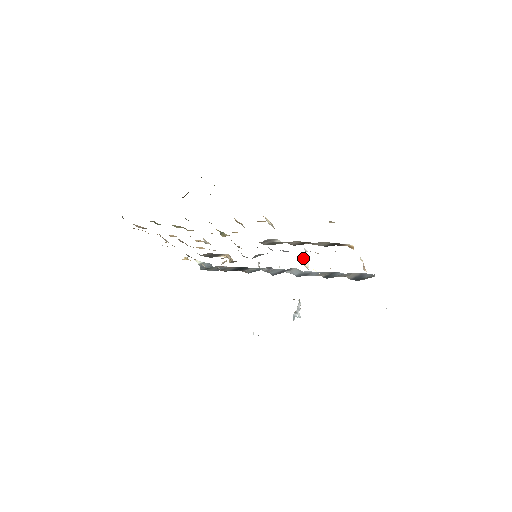
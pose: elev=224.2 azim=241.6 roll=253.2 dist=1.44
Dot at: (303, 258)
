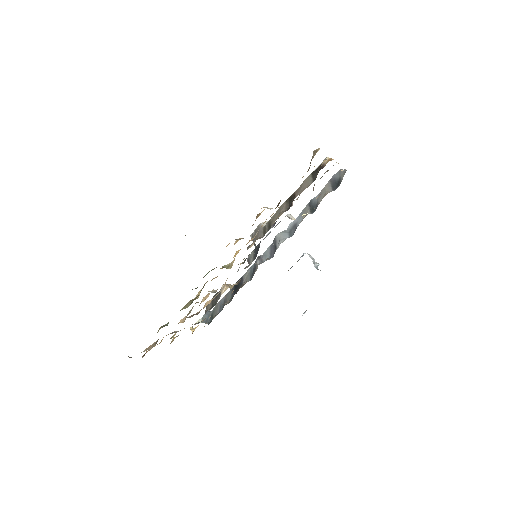
Dot at: (287, 216)
